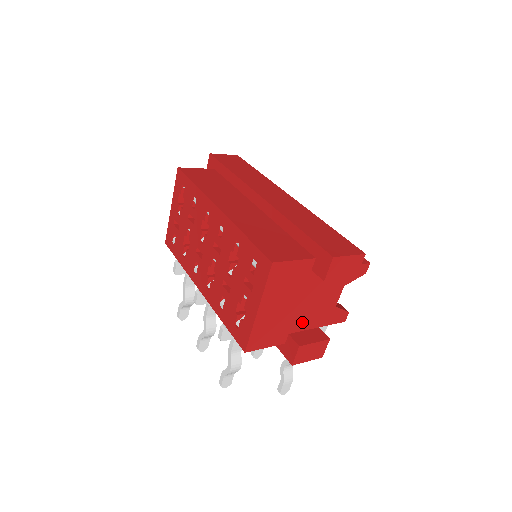
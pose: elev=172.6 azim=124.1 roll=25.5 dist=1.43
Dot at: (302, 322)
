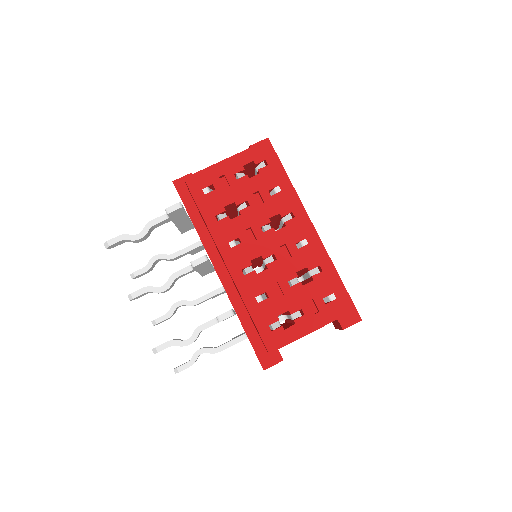
Dot at: occluded
